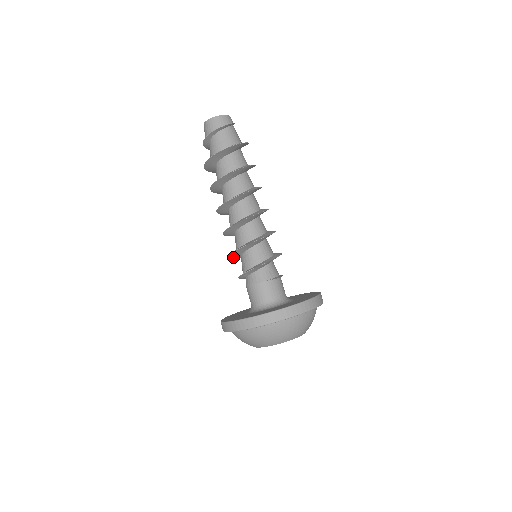
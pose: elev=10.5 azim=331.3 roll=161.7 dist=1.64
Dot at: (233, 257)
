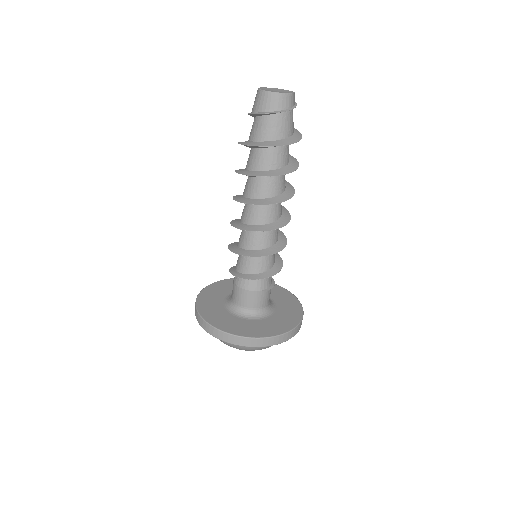
Dot at: (231, 246)
